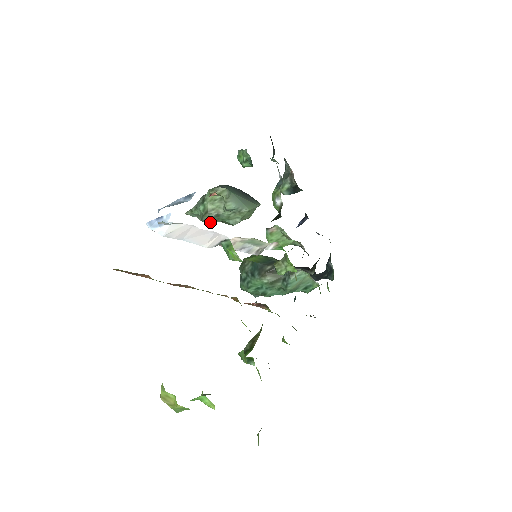
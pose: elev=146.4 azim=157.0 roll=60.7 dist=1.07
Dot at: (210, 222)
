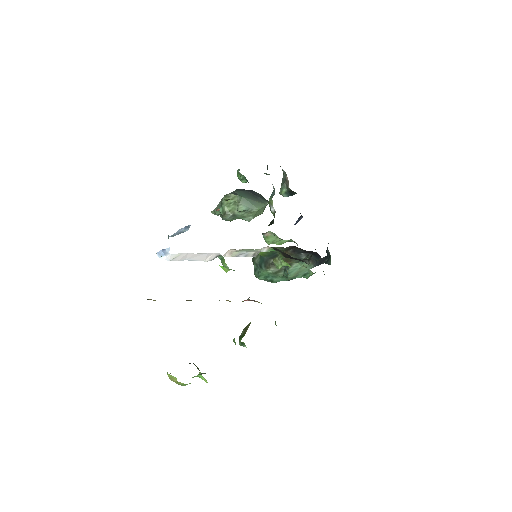
Dot at: (229, 220)
